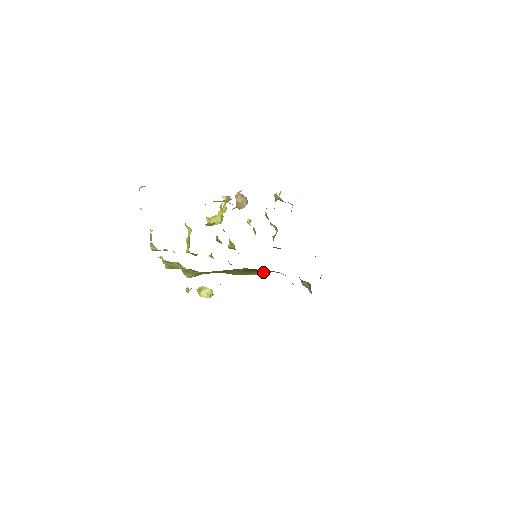
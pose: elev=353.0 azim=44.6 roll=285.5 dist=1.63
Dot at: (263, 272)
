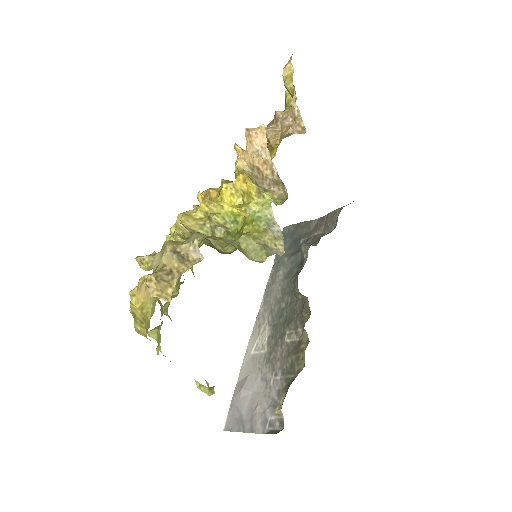
Dot at: occluded
